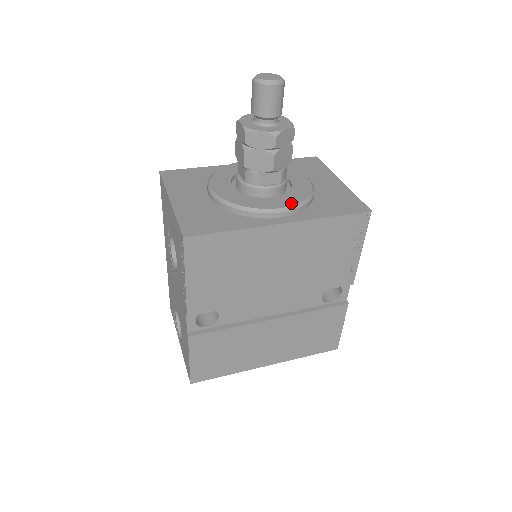
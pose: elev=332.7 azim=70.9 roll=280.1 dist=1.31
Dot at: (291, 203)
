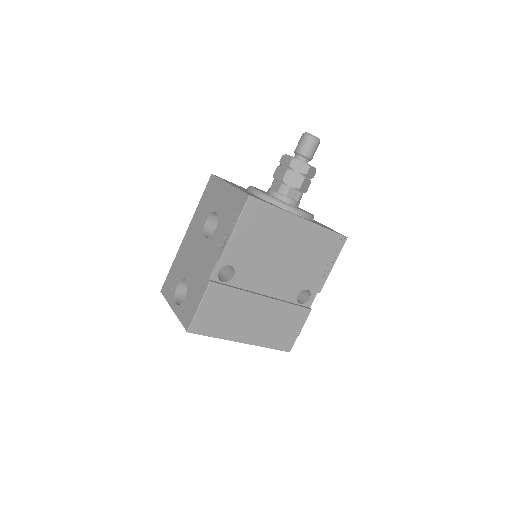
Dot at: (306, 212)
